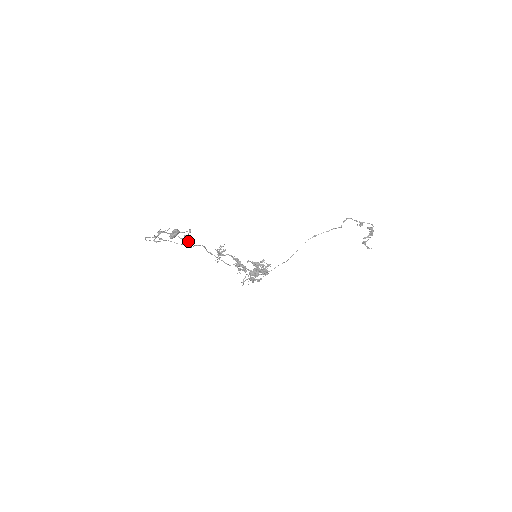
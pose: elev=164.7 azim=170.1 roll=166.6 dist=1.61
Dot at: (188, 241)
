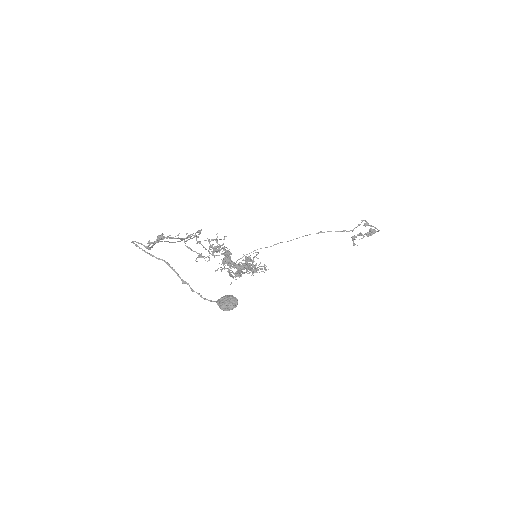
Dot at: (199, 255)
